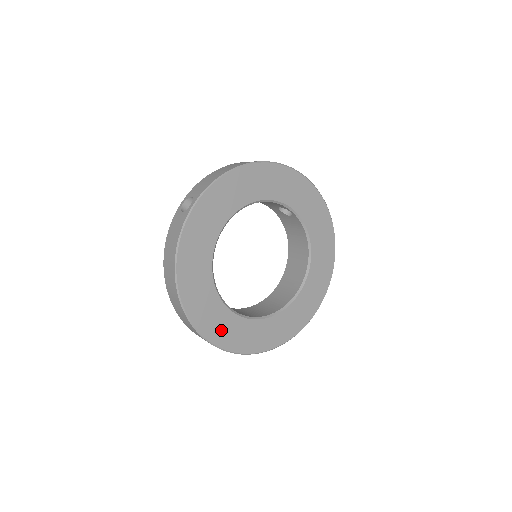
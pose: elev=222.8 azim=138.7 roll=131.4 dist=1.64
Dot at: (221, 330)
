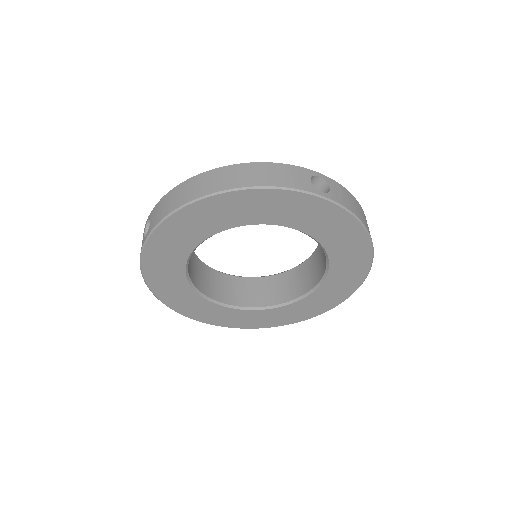
Dot at: (215, 317)
